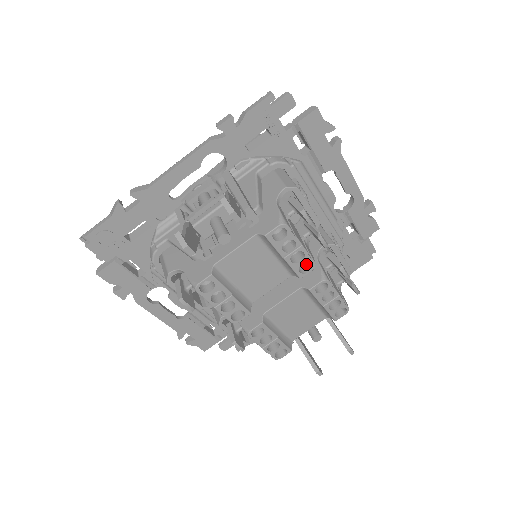
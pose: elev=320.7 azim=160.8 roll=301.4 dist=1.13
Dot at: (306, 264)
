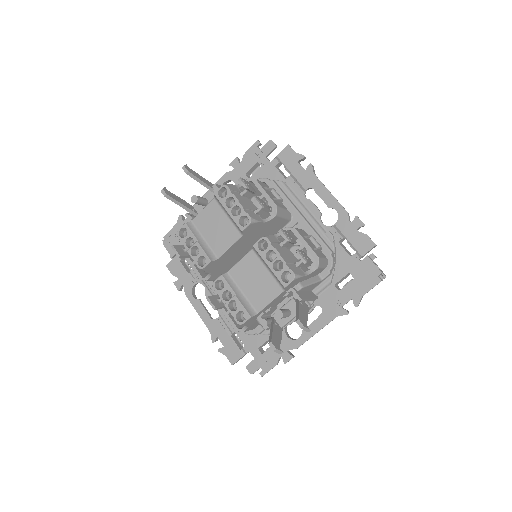
Dot at: (251, 224)
